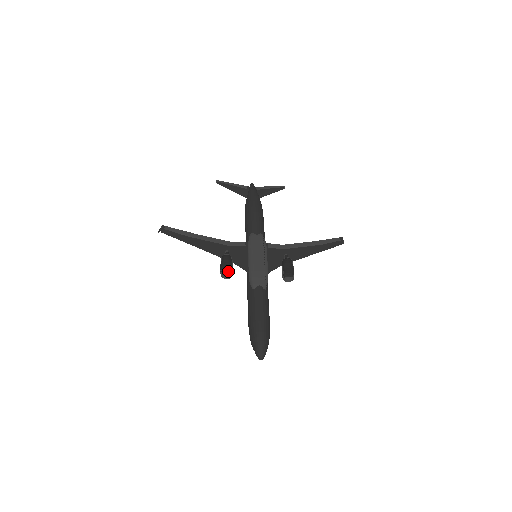
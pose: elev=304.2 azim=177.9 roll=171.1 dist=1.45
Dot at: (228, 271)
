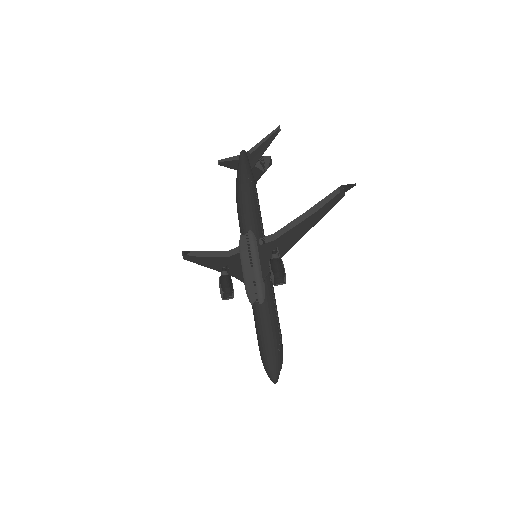
Dot at: (224, 296)
